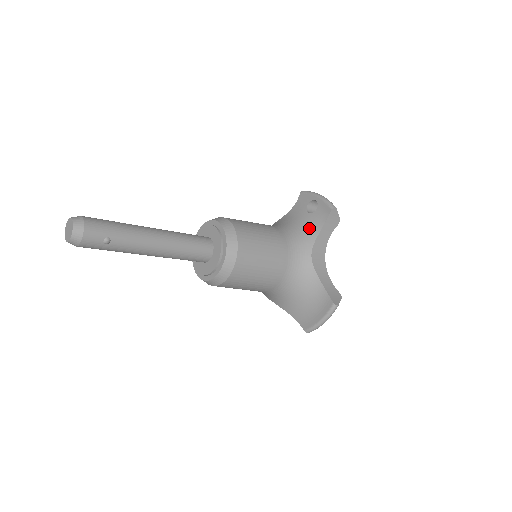
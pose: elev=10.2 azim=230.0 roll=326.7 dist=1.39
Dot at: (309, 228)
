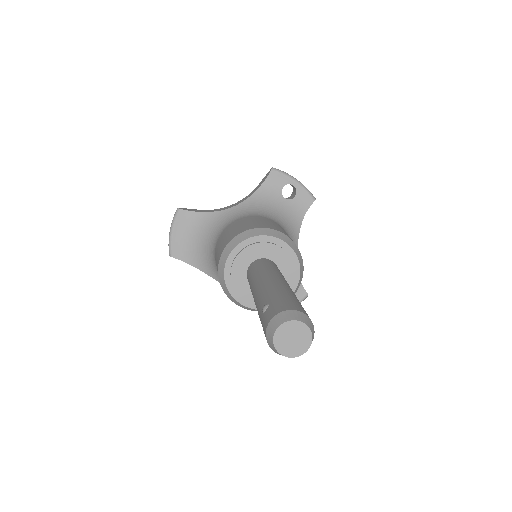
Dot at: (292, 219)
